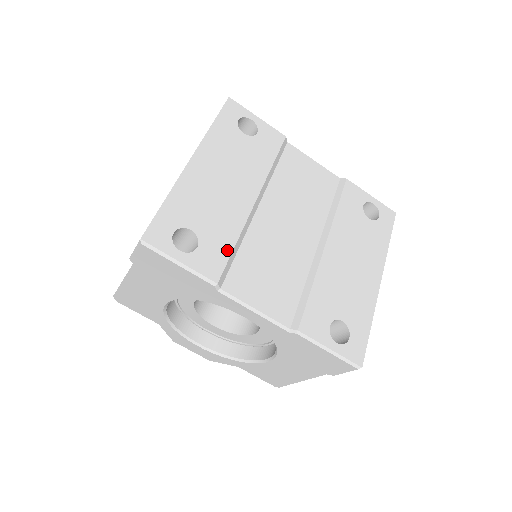
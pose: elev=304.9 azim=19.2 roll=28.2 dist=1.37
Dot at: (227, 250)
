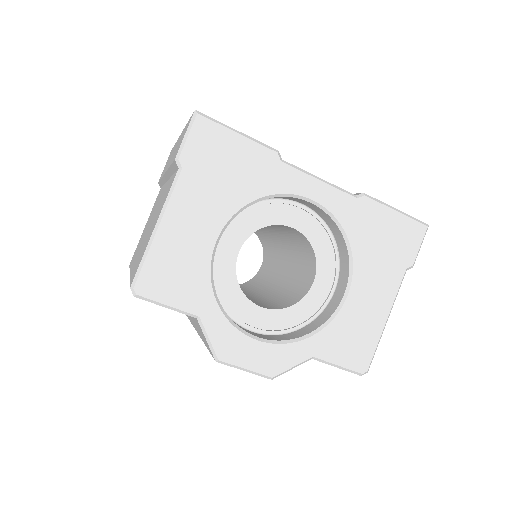
Dot at: occluded
